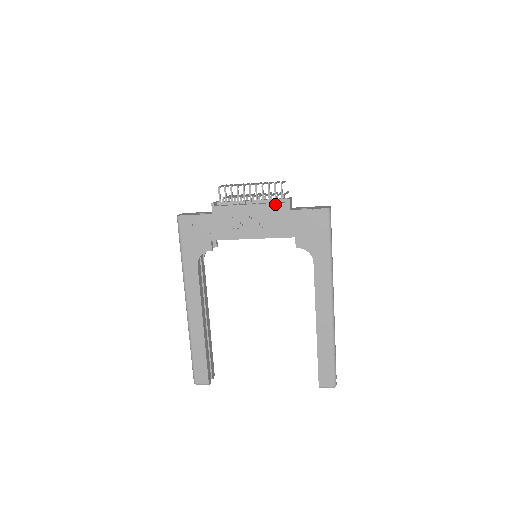
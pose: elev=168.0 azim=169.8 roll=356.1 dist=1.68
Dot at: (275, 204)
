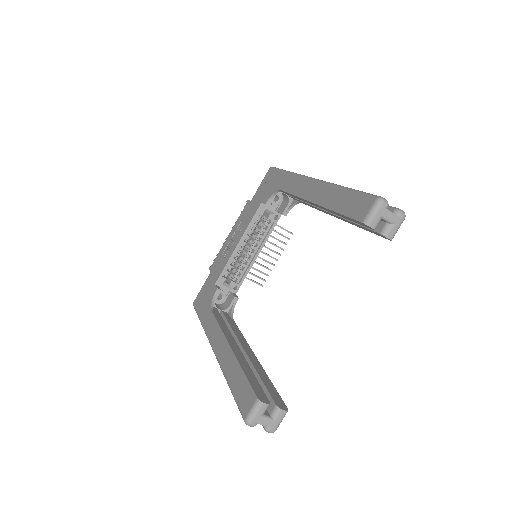
Dot at: (241, 213)
